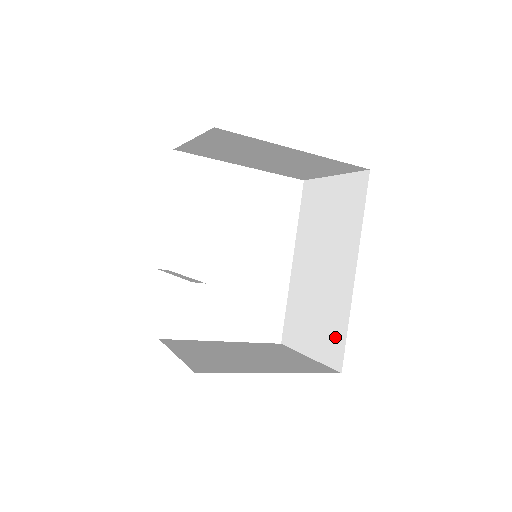
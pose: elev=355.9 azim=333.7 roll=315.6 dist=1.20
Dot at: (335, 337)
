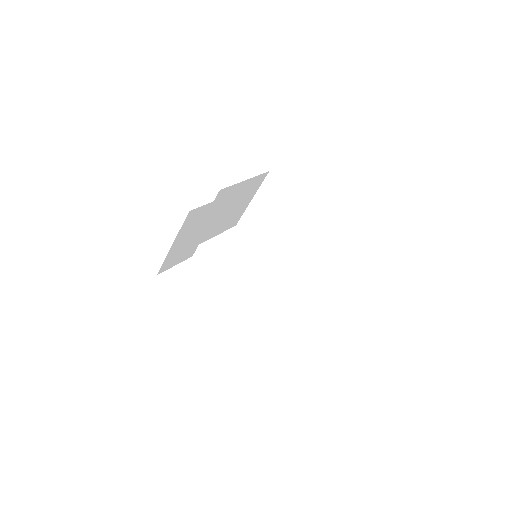
Dot at: occluded
